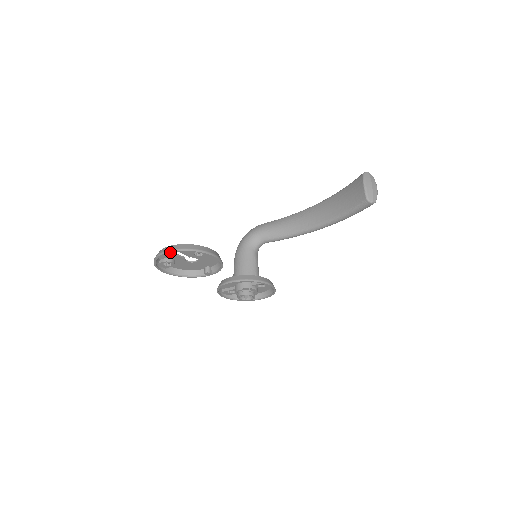
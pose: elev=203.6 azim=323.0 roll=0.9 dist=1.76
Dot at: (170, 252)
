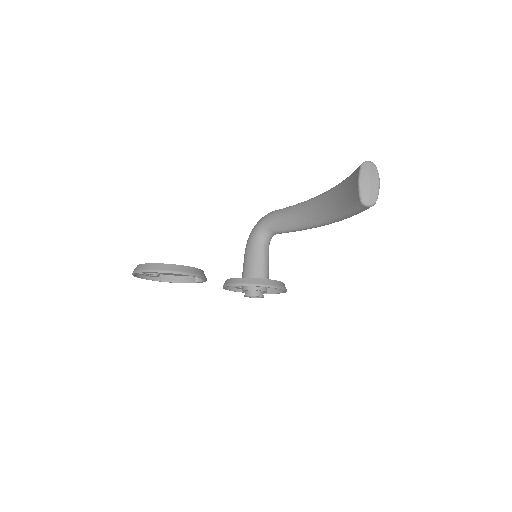
Dot at: (139, 272)
